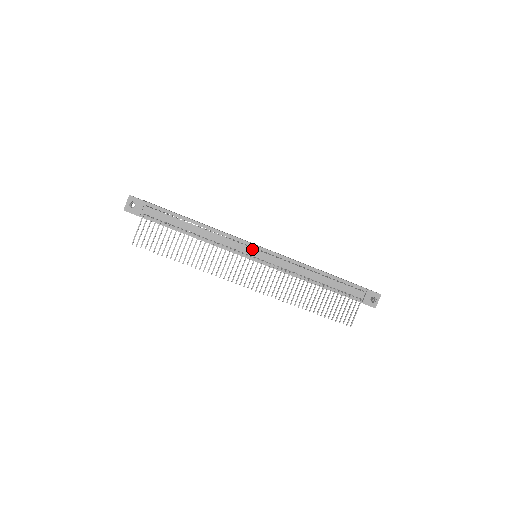
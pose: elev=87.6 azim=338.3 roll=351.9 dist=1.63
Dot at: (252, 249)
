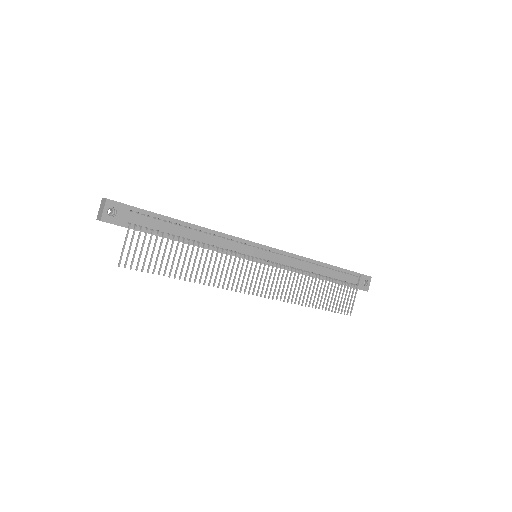
Dot at: (256, 249)
